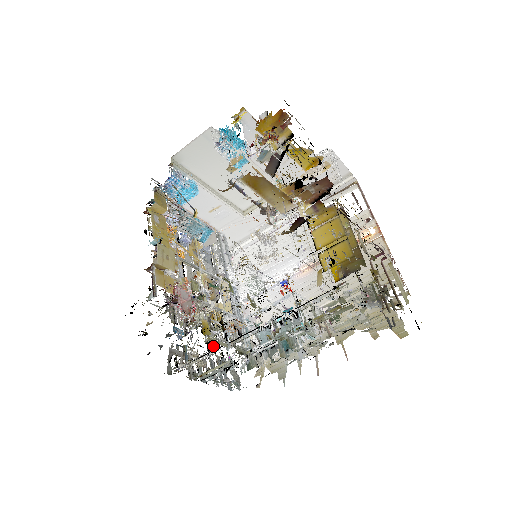
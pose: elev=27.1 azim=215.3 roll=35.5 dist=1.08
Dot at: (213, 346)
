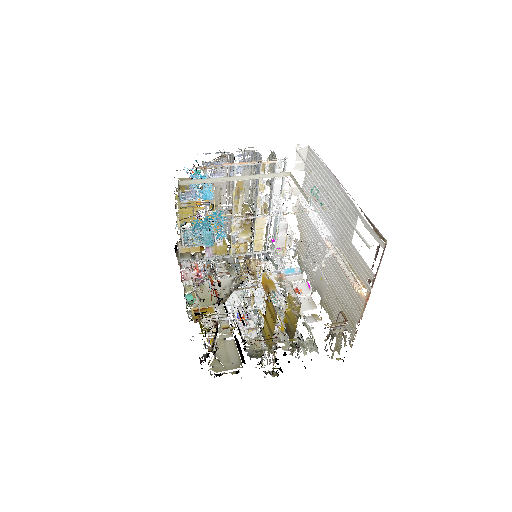
Dot at: occluded
